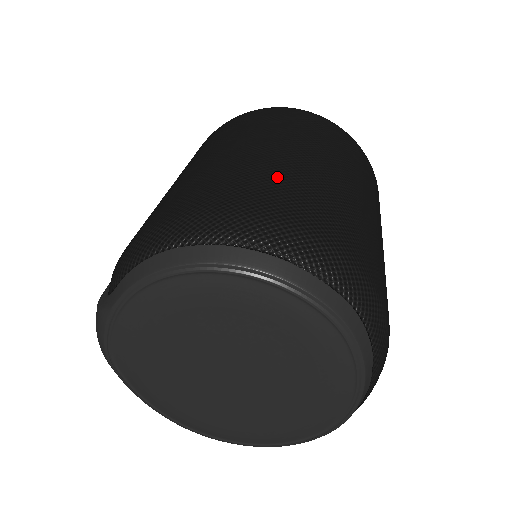
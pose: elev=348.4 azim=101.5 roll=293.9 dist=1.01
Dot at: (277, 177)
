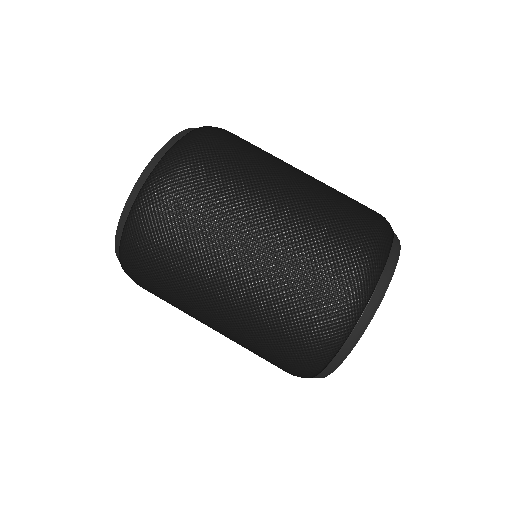
Dot at: occluded
